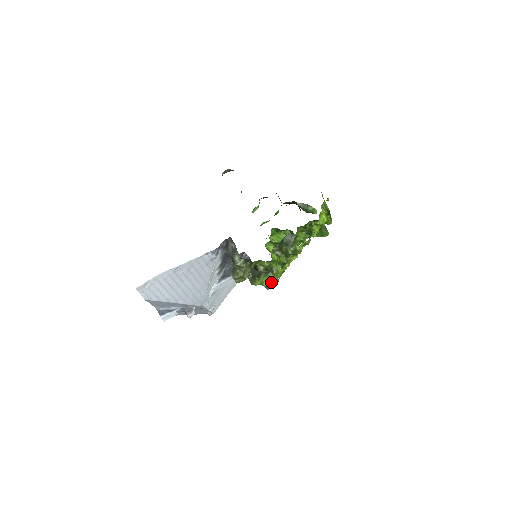
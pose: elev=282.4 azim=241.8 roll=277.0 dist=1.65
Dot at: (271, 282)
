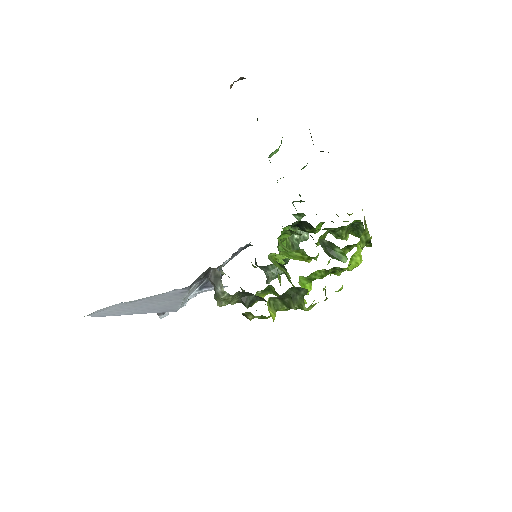
Dot at: (275, 276)
